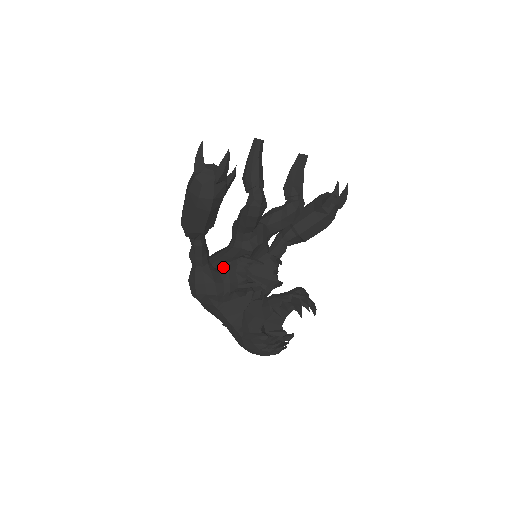
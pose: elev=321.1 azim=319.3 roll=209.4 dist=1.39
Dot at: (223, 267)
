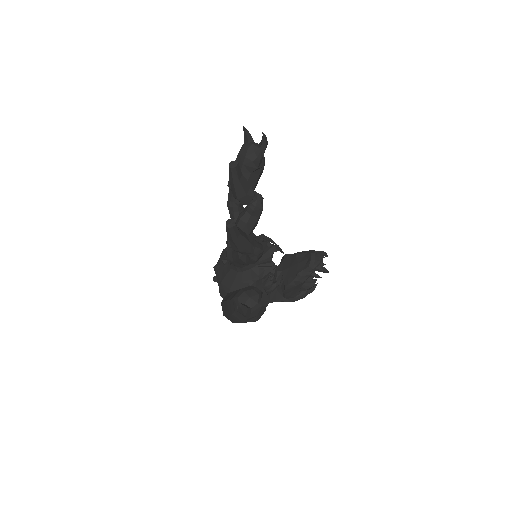
Dot at: occluded
